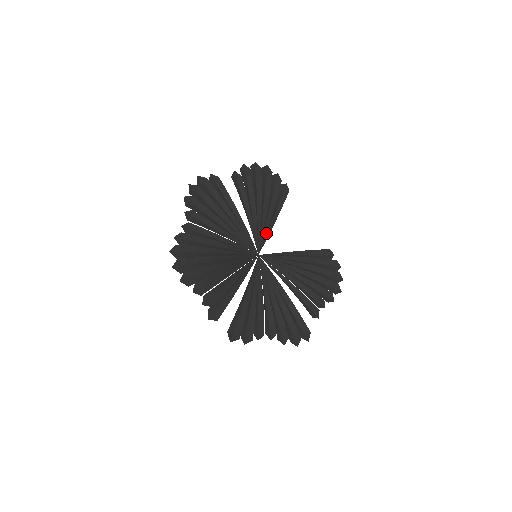
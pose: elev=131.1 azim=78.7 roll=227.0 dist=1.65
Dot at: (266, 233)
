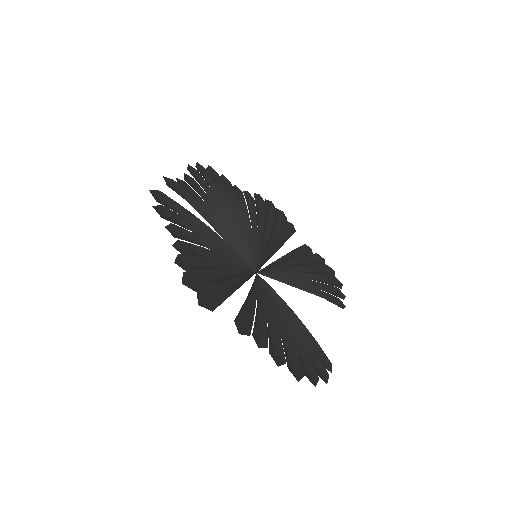
Dot at: (284, 281)
